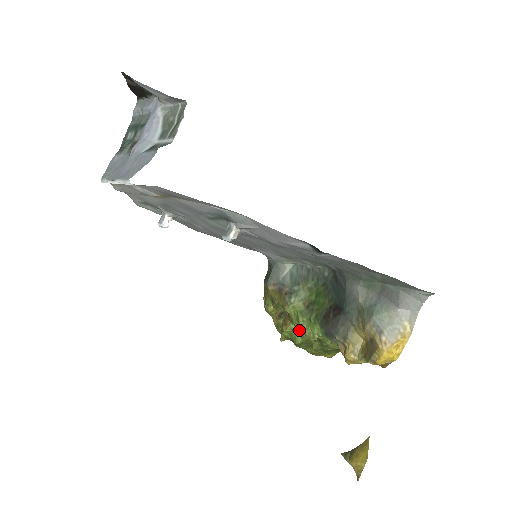
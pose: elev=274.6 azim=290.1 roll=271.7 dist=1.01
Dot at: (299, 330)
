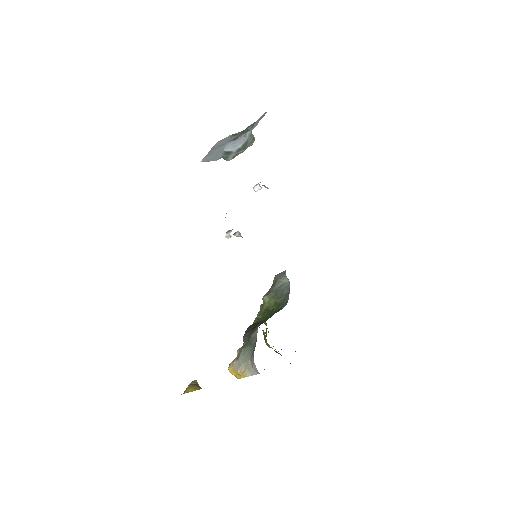
Dot at: occluded
